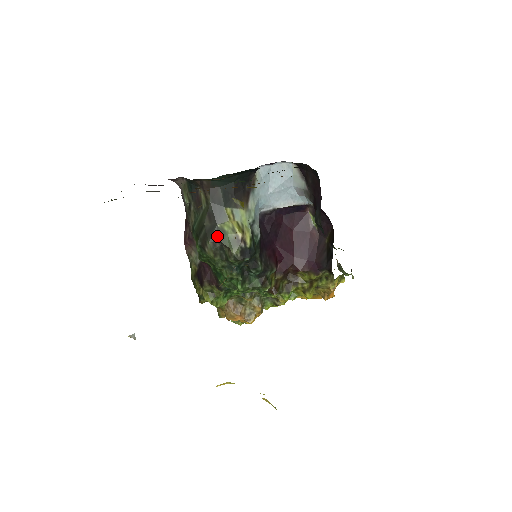
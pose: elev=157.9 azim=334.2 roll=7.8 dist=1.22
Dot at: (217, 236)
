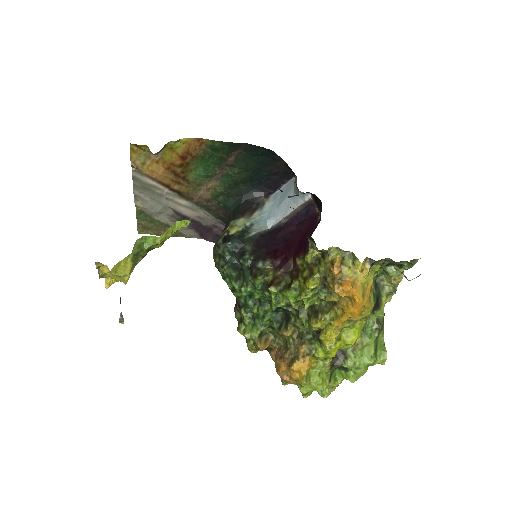
Dot at: occluded
